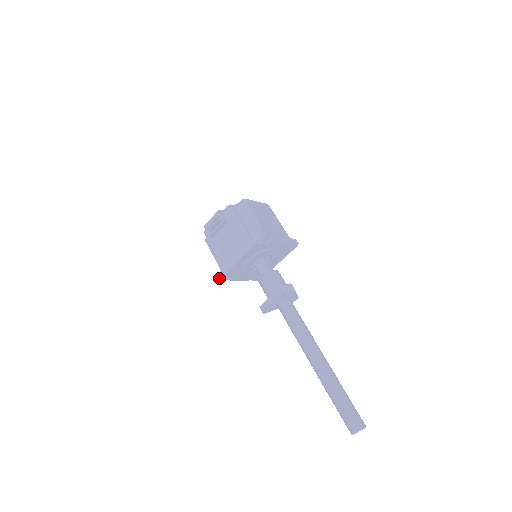
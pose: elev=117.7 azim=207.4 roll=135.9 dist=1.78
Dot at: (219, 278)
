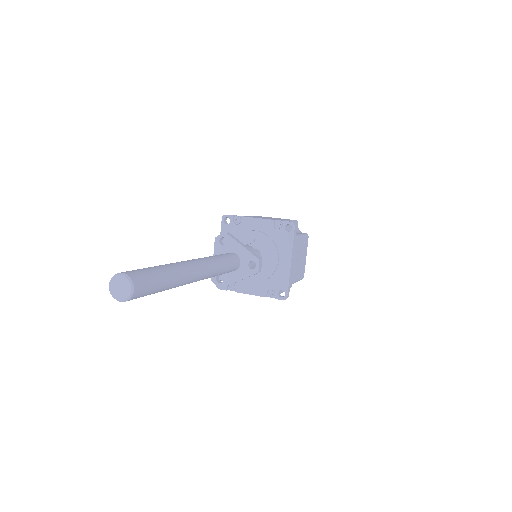
Dot at: occluded
